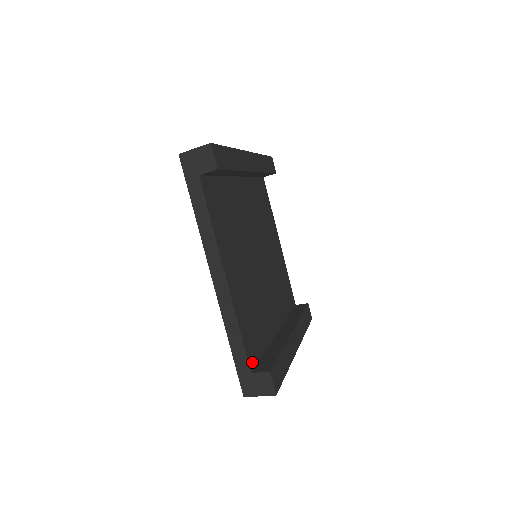
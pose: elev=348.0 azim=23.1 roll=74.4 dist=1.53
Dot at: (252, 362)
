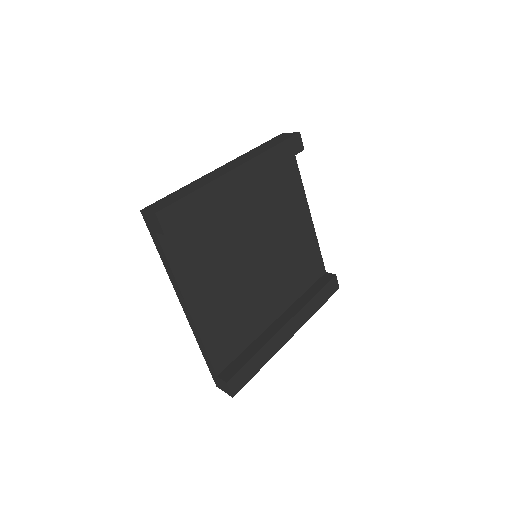
Dot at: (221, 366)
